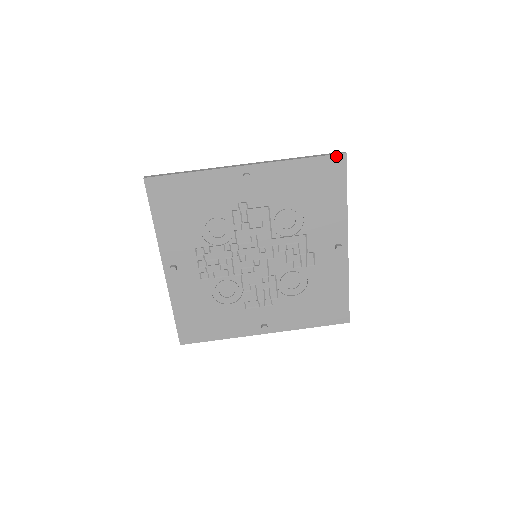
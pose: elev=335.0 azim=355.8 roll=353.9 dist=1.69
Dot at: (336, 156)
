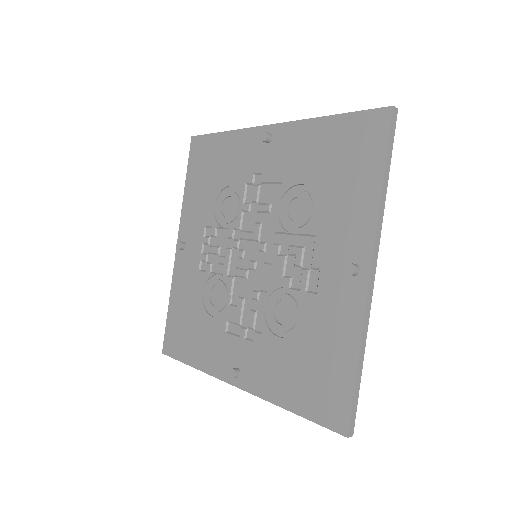
Dot at: (377, 111)
